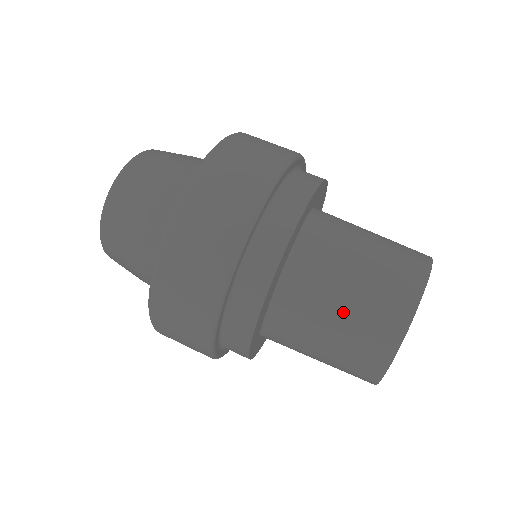
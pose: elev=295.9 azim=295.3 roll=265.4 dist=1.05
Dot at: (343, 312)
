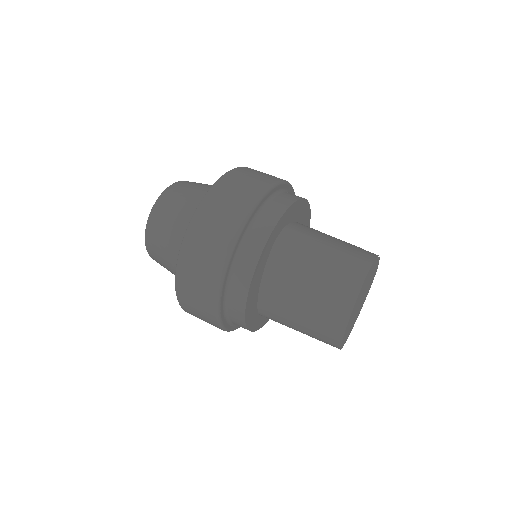
Dot at: (304, 308)
